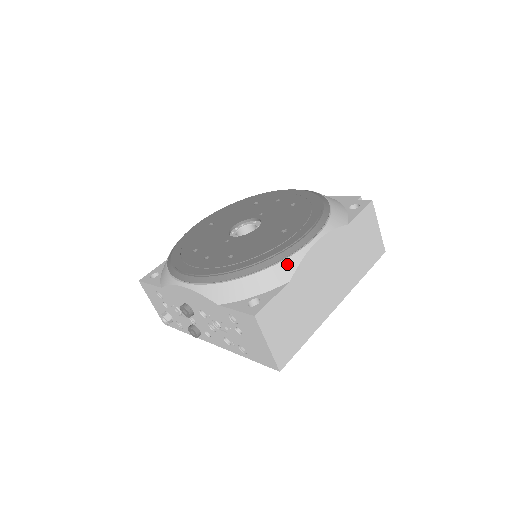
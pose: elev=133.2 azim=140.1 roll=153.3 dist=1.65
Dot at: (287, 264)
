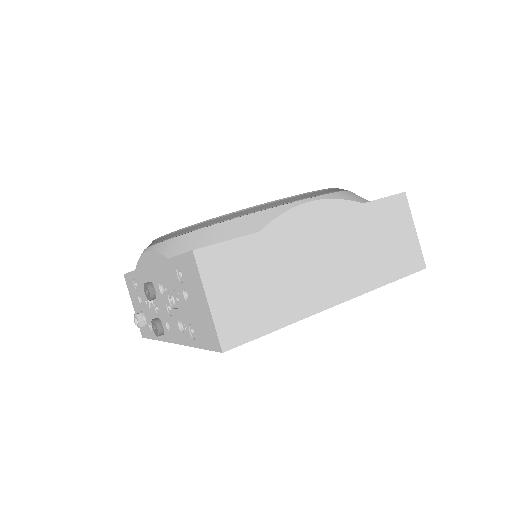
Dot at: (262, 215)
